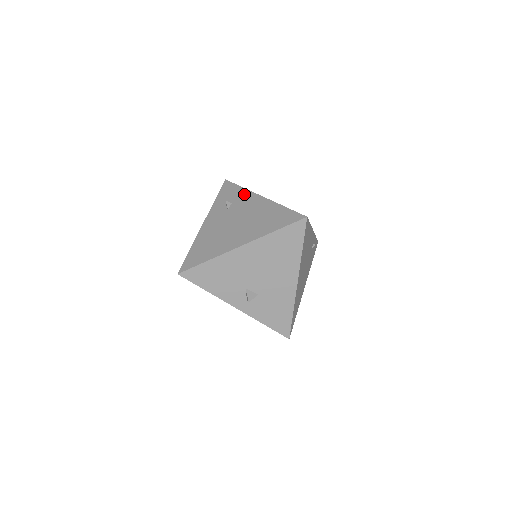
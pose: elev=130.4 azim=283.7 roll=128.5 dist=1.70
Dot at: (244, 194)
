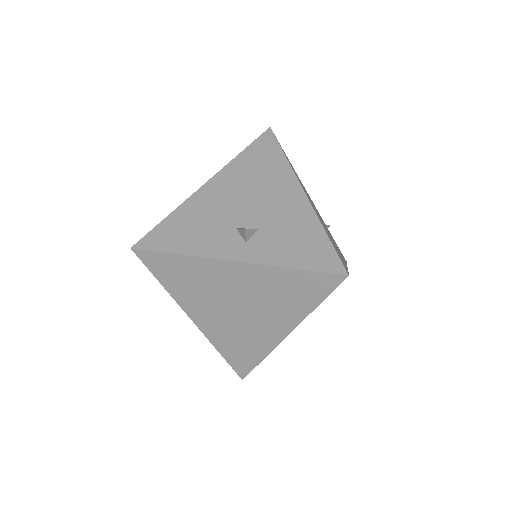
Dot at: occluded
